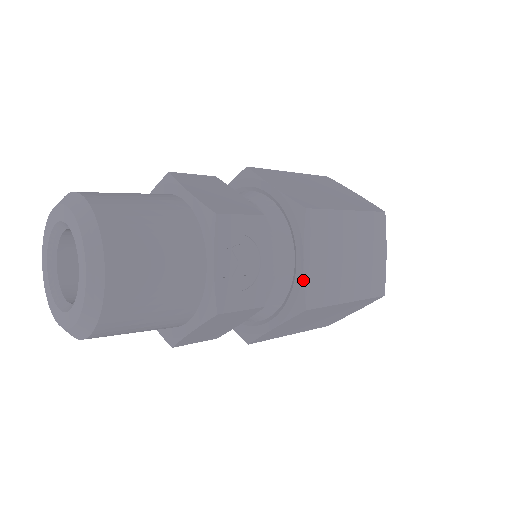
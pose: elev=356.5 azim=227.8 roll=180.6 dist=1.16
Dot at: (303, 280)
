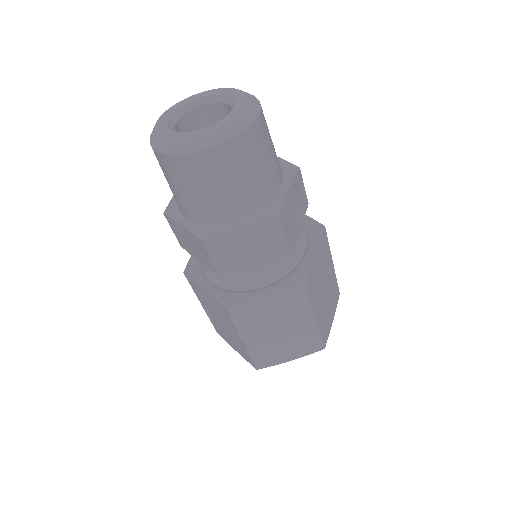
Dot at: (311, 263)
